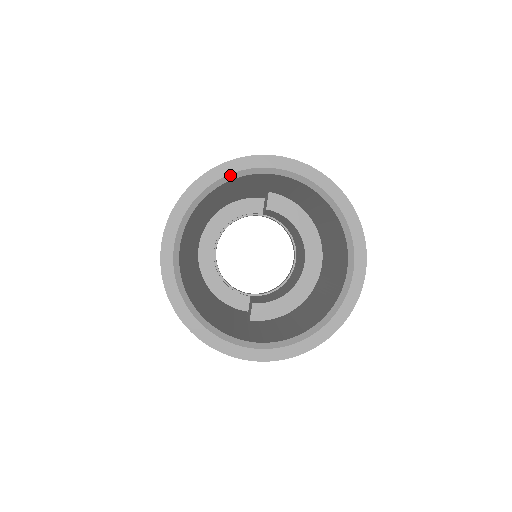
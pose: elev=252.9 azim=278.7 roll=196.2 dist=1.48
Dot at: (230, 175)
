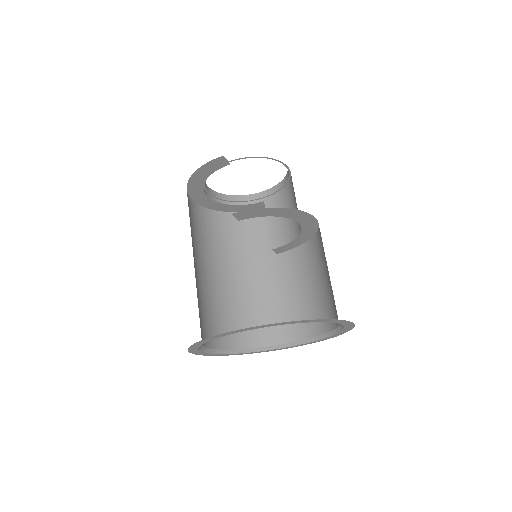
Dot at: (210, 340)
